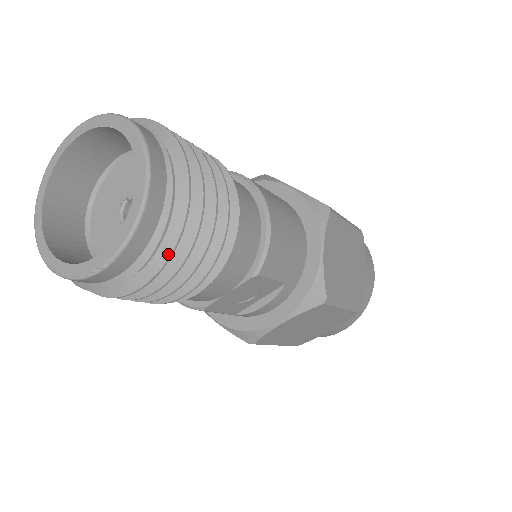
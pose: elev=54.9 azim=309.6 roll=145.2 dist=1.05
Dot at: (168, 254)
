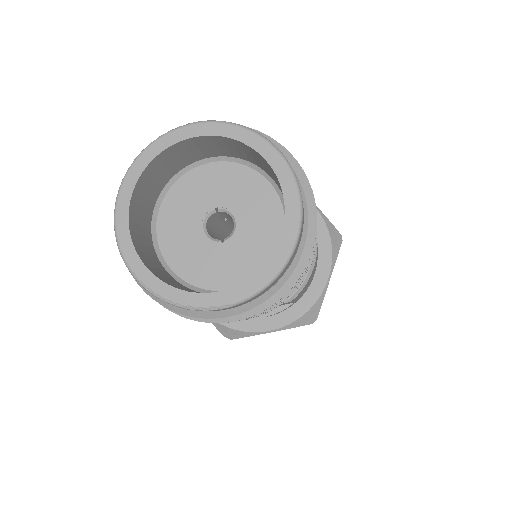
Dot at: (274, 302)
